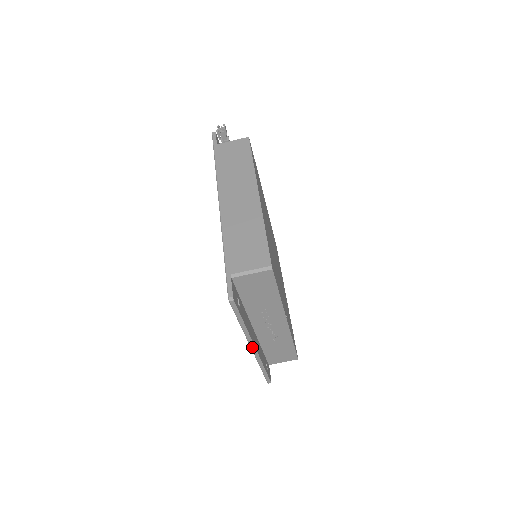
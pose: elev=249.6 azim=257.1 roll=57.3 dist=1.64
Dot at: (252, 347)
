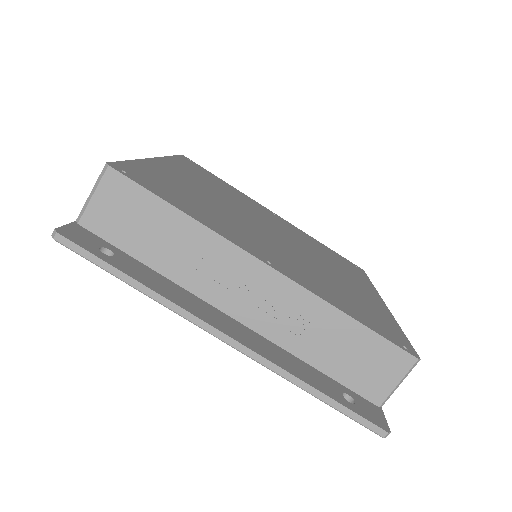
Dot at: (217, 335)
